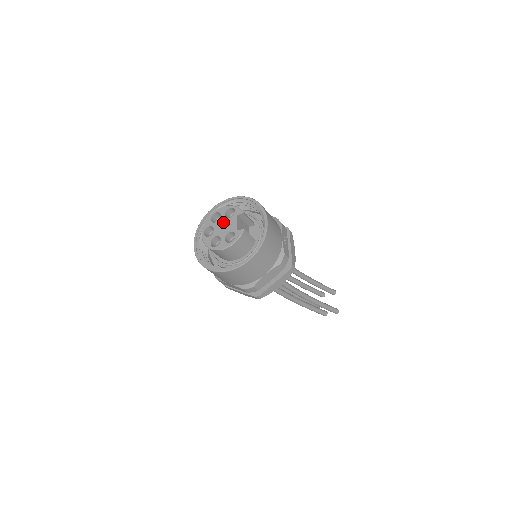
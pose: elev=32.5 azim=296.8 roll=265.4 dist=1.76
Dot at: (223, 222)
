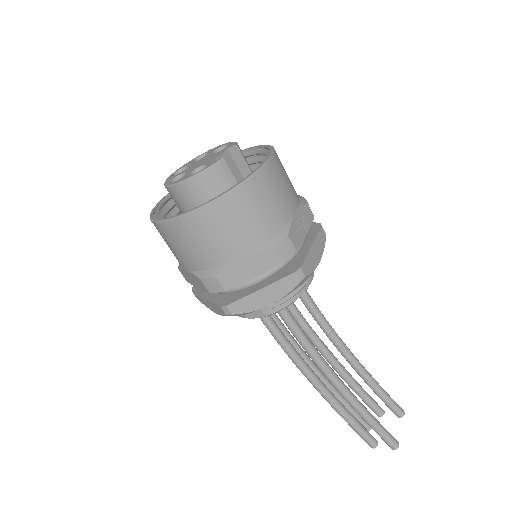
Dot at: (204, 158)
